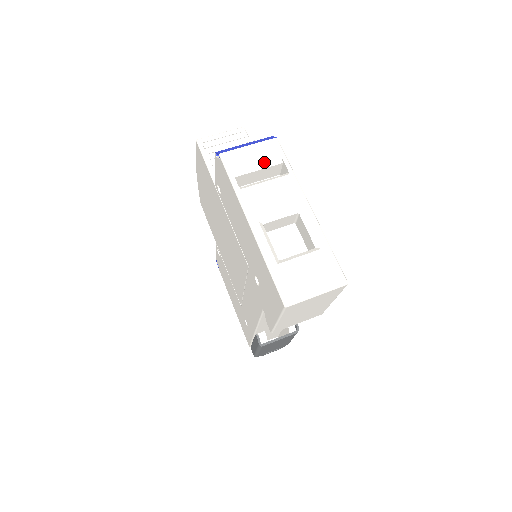
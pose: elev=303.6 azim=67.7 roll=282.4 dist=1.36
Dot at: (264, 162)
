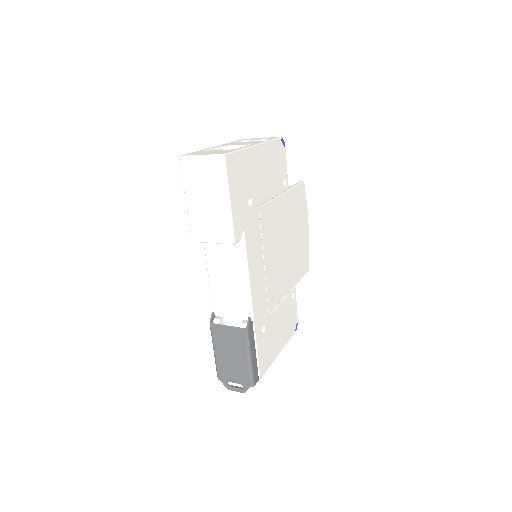
Dot at: (260, 139)
